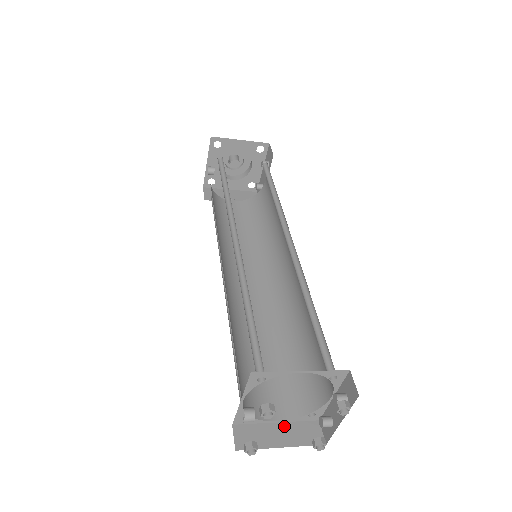
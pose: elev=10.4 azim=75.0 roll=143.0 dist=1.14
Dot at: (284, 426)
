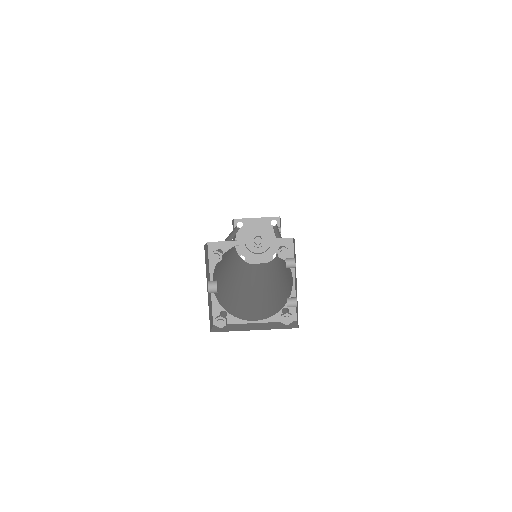
Dot at: (261, 324)
